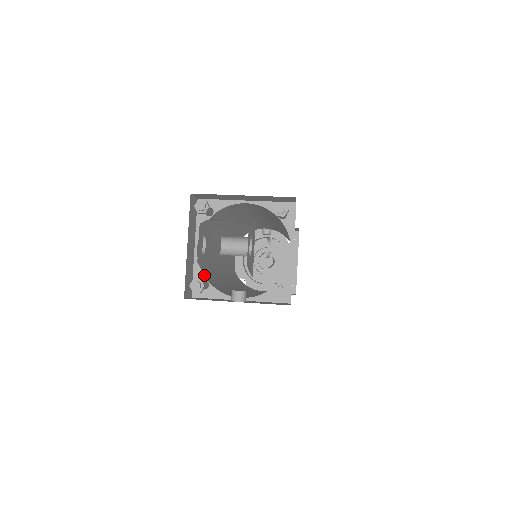
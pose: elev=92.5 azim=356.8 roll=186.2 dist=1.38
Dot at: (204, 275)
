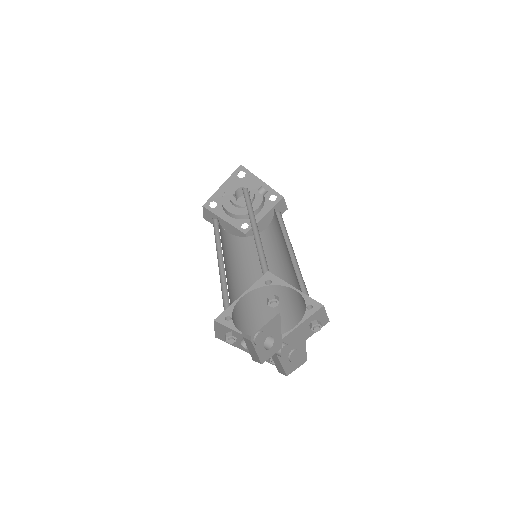
Dot at: occluded
